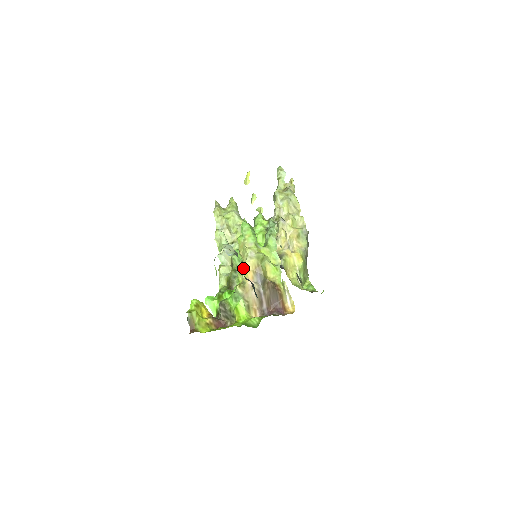
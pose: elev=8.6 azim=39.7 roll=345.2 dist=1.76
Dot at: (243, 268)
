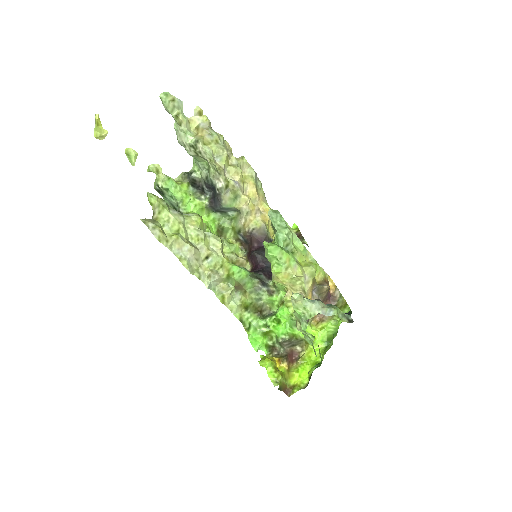
Dot at: occluded
